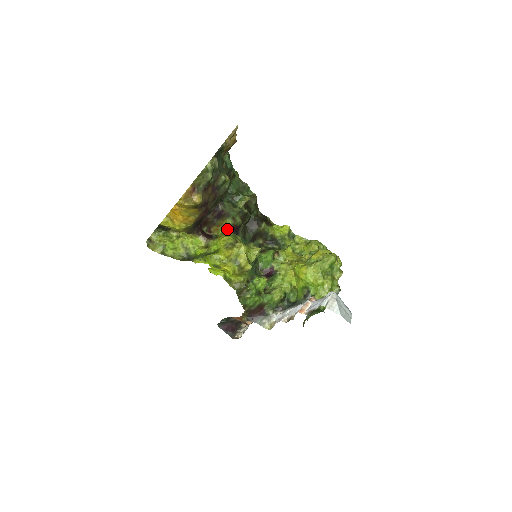
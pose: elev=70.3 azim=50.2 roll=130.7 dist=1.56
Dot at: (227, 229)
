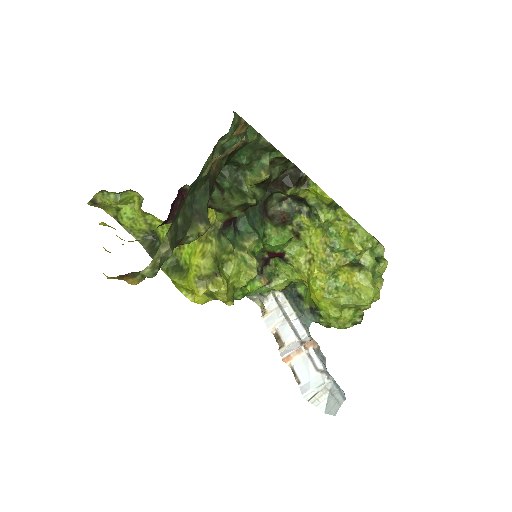
Dot at: (215, 225)
